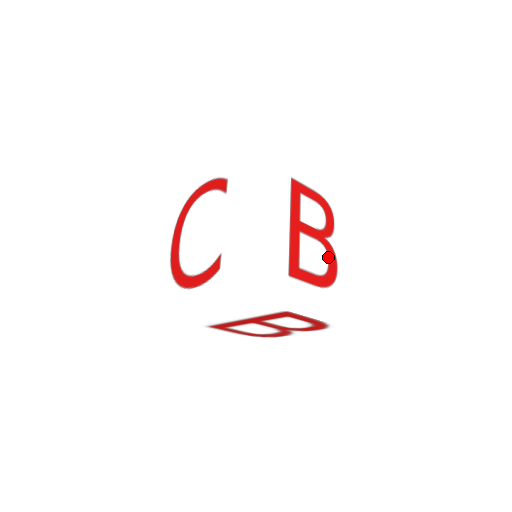
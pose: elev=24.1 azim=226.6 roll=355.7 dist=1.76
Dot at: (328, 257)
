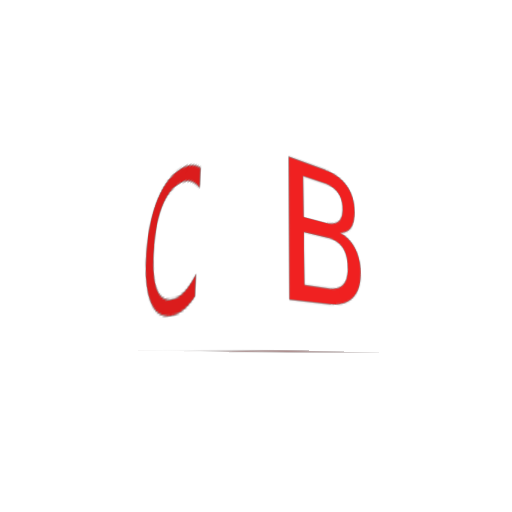
Dot at: (347, 259)
